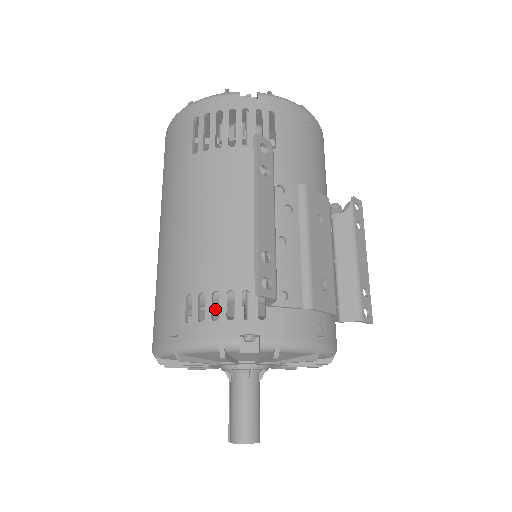
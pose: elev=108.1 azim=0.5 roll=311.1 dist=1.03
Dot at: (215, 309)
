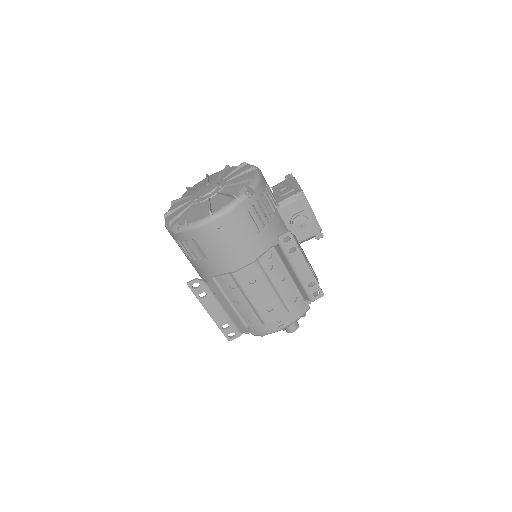
Dot at: occluded
